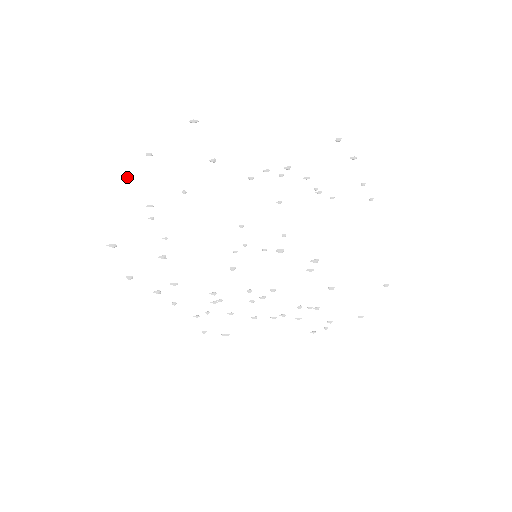
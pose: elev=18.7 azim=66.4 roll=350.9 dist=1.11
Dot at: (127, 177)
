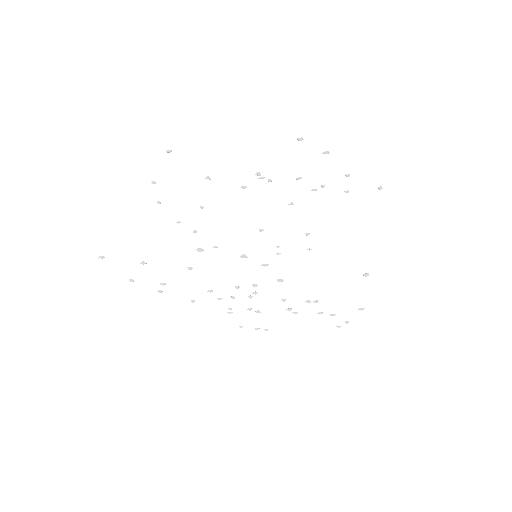
Dot at: (157, 202)
